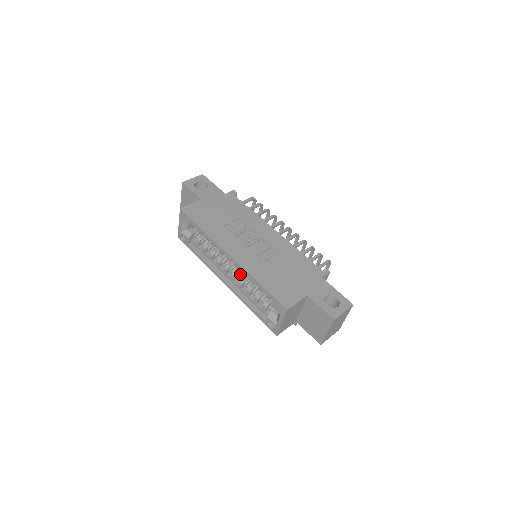
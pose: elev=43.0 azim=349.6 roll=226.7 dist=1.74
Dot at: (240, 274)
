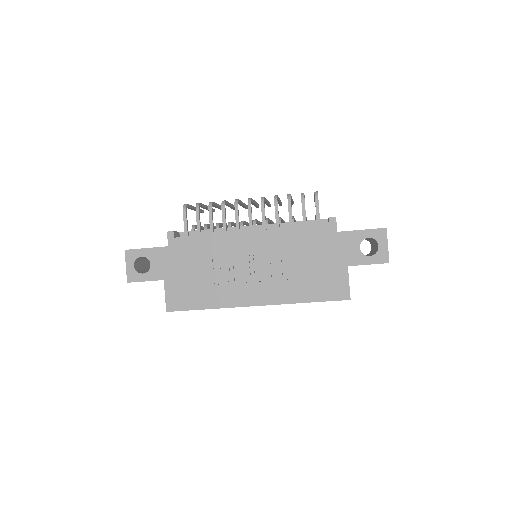
Dot at: occluded
